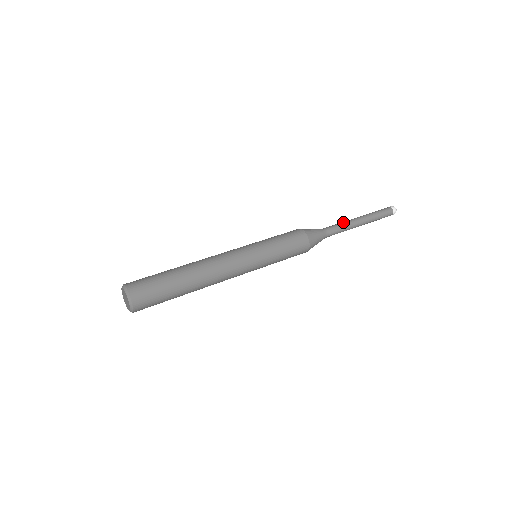
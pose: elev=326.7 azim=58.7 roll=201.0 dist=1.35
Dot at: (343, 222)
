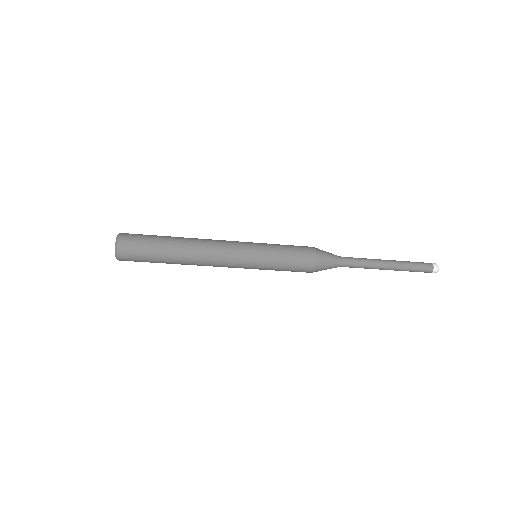
Dot at: occluded
